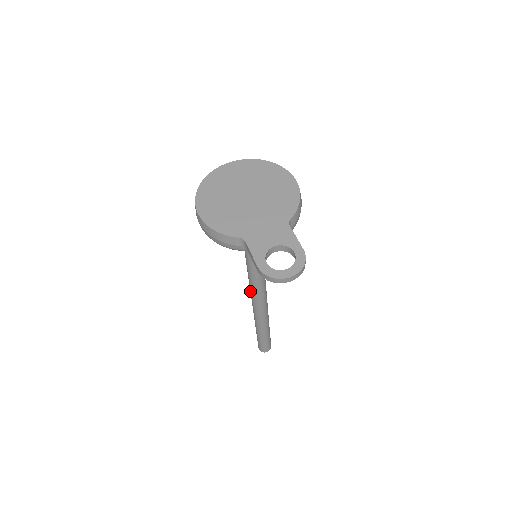
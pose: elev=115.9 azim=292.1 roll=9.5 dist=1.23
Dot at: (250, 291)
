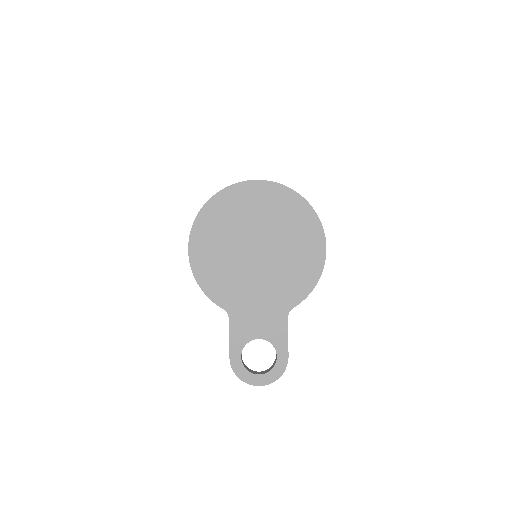
Dot at: occluded
